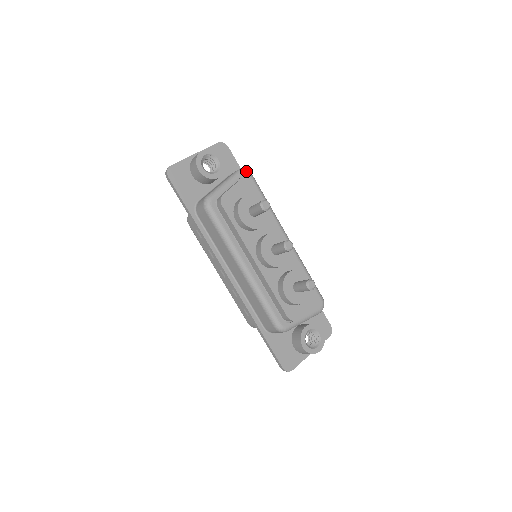
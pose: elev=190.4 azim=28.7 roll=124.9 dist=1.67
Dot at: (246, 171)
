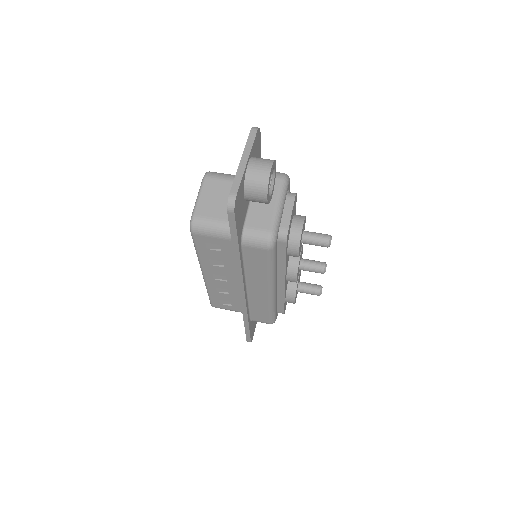
Dot at: (289, 178)
